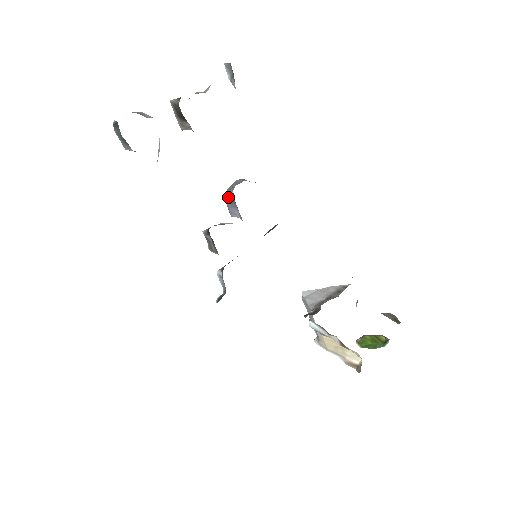
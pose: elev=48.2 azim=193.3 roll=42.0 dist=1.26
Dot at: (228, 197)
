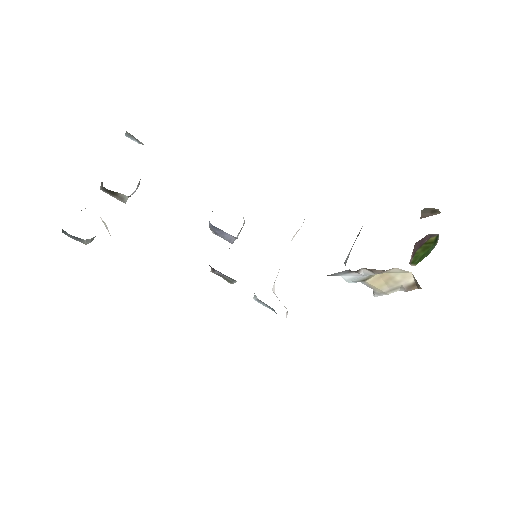
Dot at: (213, 229)
